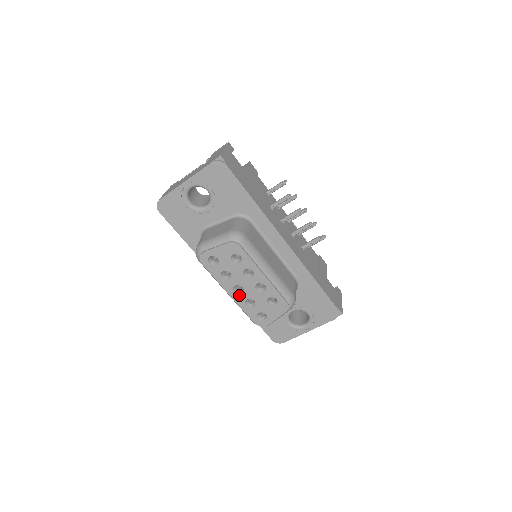
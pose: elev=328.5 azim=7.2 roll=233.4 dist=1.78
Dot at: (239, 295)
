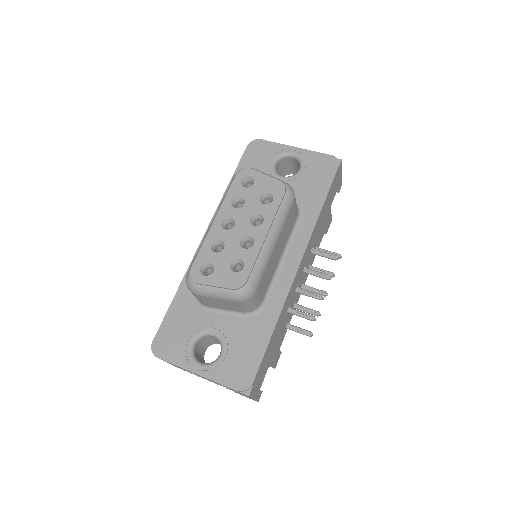
Dot at: (221, 229)
